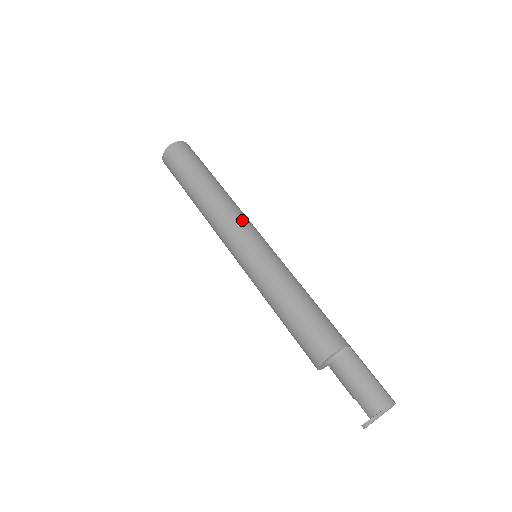
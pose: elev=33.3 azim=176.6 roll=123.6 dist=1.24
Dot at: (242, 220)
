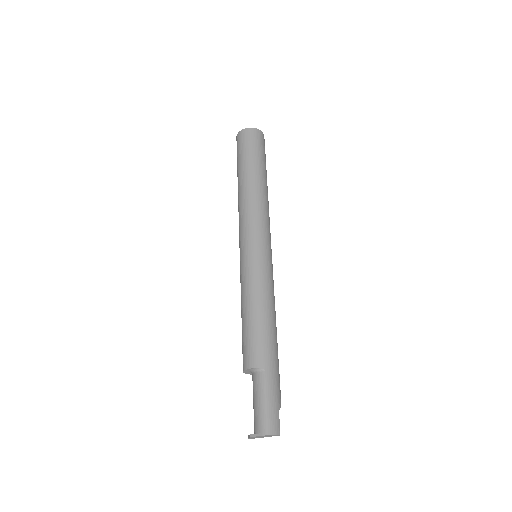
Dot at: (250, 221)
